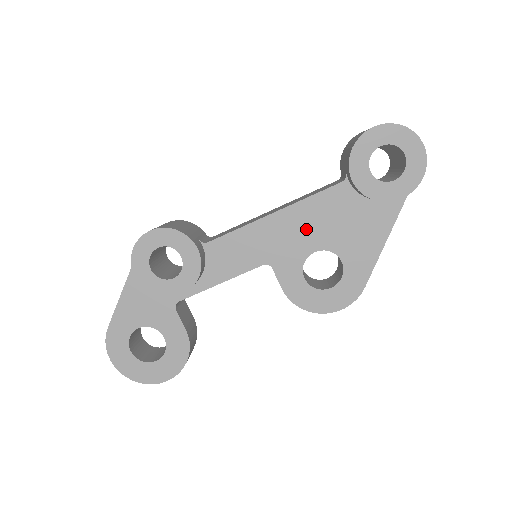
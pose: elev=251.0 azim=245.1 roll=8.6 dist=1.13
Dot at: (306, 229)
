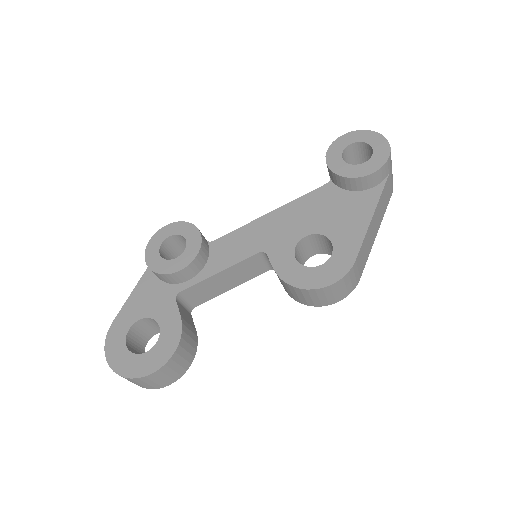
Dot at: (297, 220)
